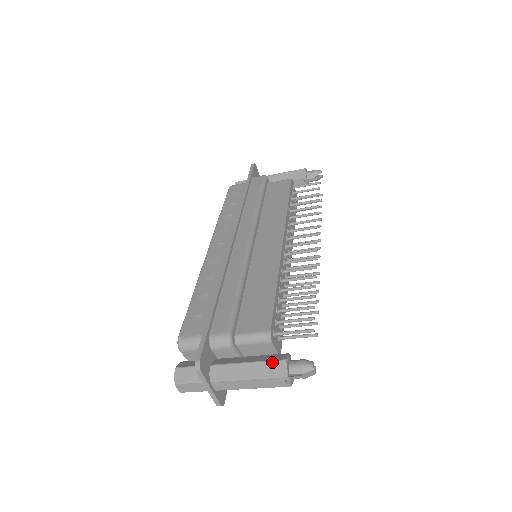
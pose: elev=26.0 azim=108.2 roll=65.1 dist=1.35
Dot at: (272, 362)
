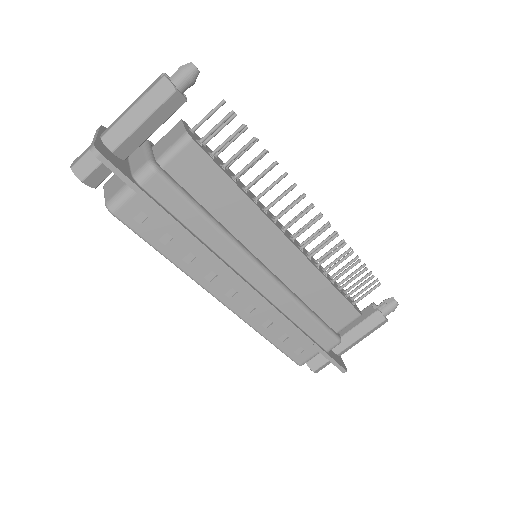
Dot at: occluded
